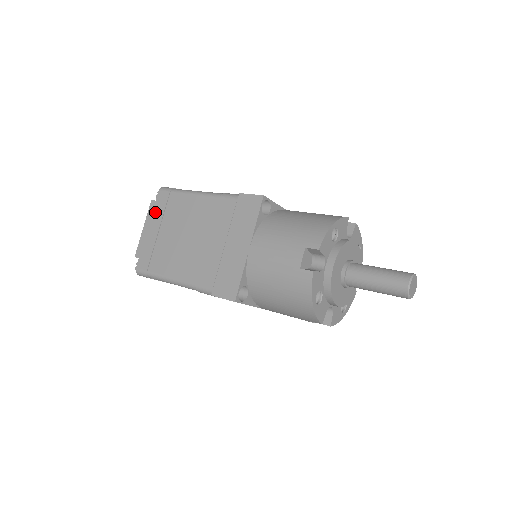
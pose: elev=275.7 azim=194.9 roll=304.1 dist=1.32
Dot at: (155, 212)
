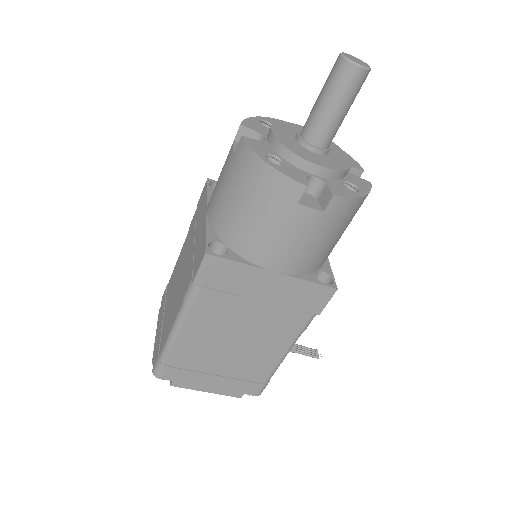
Dot at: (160, 312)
